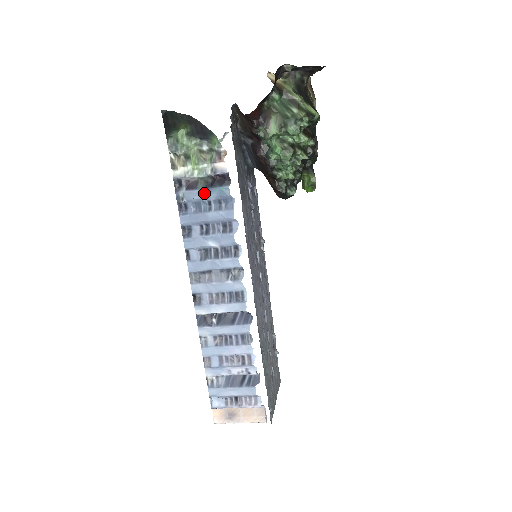
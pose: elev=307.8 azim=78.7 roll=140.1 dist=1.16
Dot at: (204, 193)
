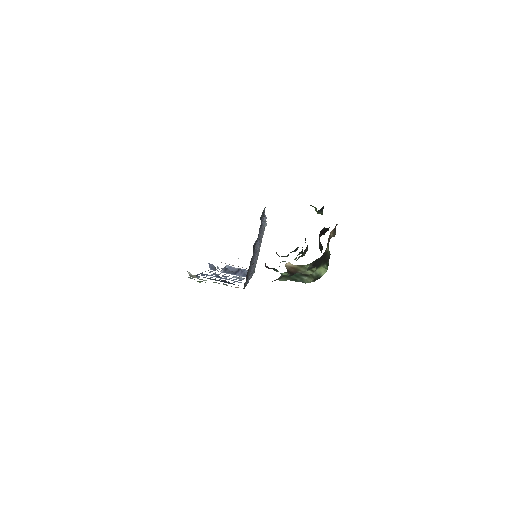
Dot at: occluded
